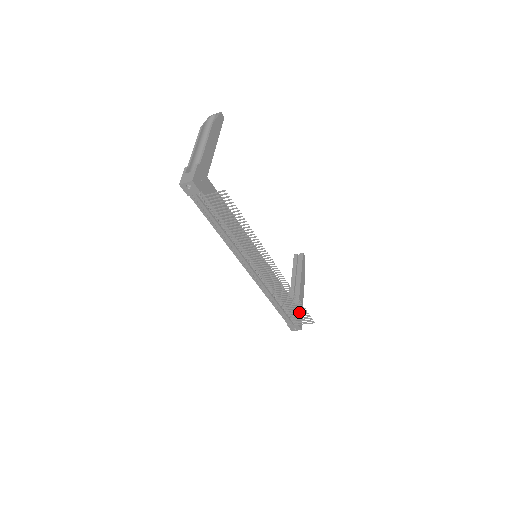
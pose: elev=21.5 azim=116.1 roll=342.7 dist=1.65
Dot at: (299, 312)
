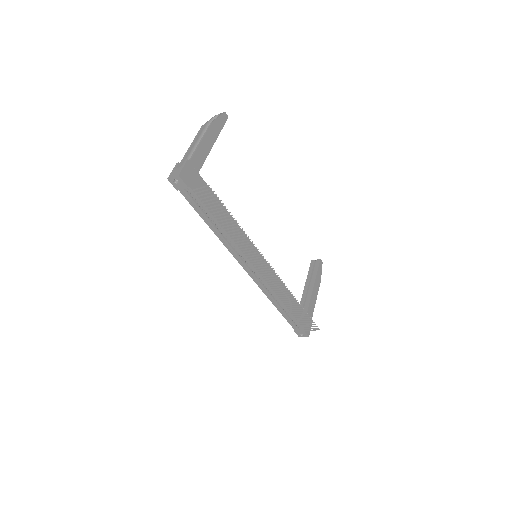
Dot at: (302, 317)
